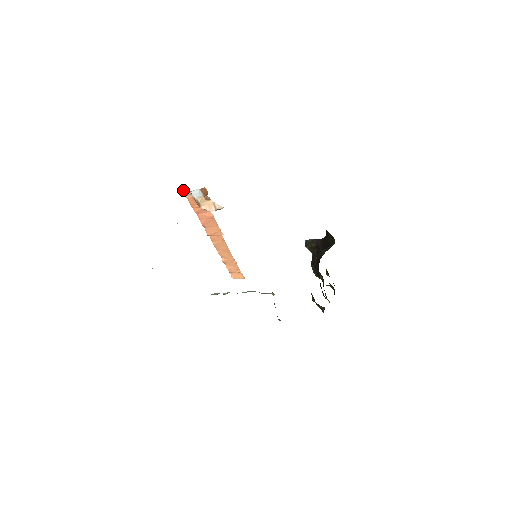
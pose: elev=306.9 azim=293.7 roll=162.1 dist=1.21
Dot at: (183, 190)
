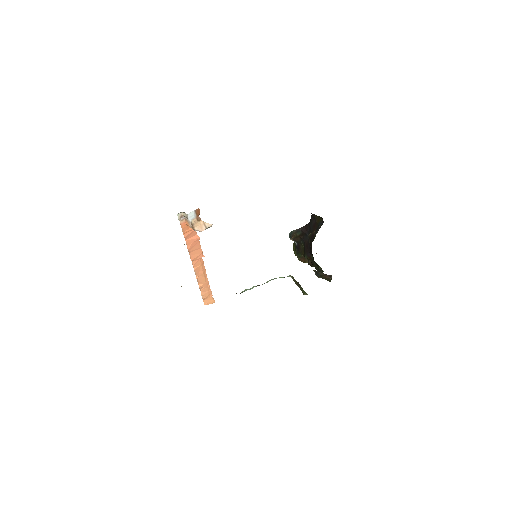
Dot at: (179, 216)
